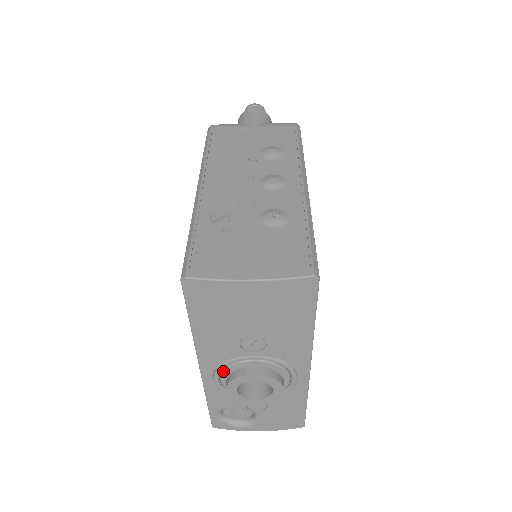
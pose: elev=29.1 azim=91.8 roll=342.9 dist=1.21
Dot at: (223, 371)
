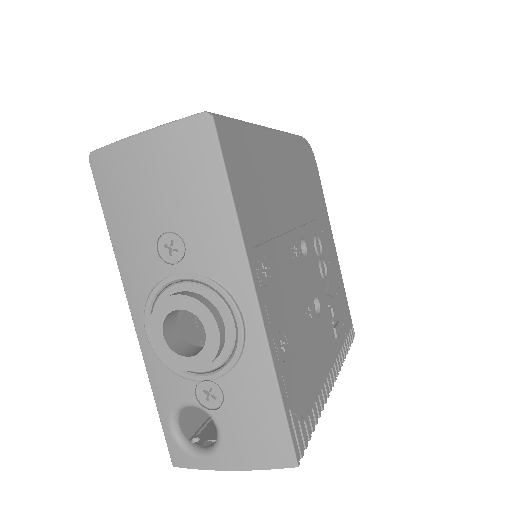
Dot at: occluded
